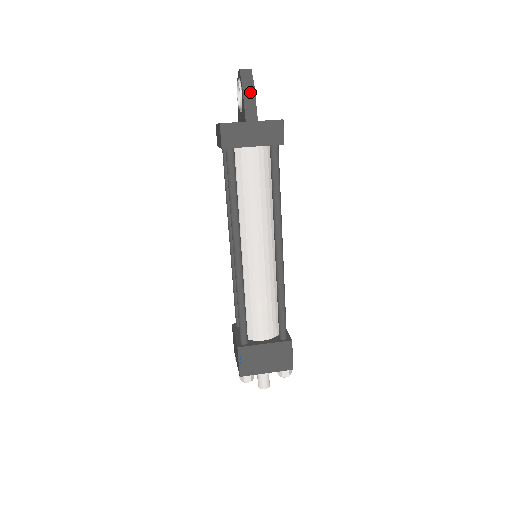
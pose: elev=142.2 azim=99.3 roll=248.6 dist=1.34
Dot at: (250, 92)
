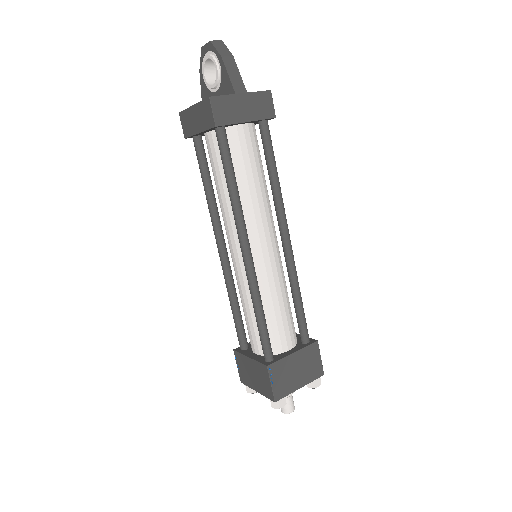
Dot at: (231, 62)
